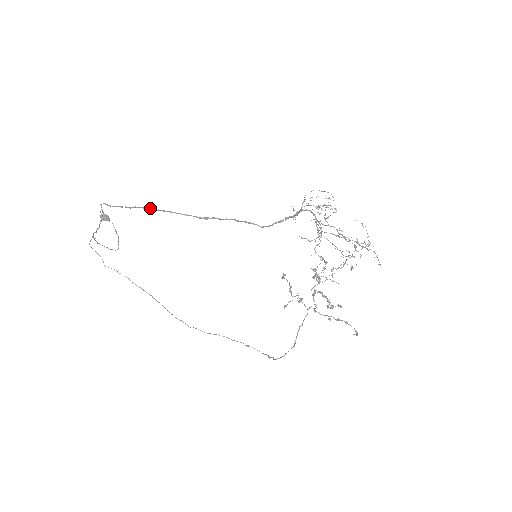
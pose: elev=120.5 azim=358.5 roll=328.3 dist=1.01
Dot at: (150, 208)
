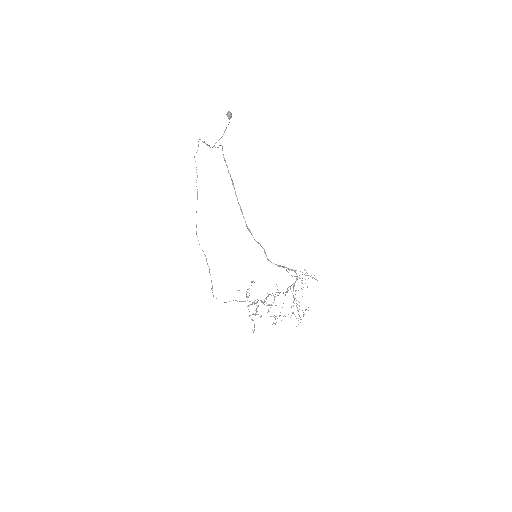
Dot at: occluded
